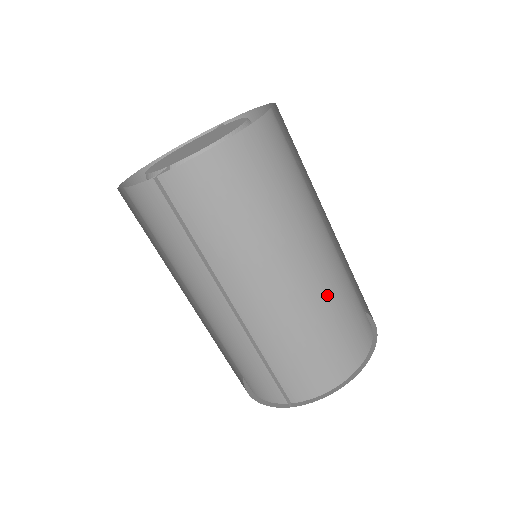
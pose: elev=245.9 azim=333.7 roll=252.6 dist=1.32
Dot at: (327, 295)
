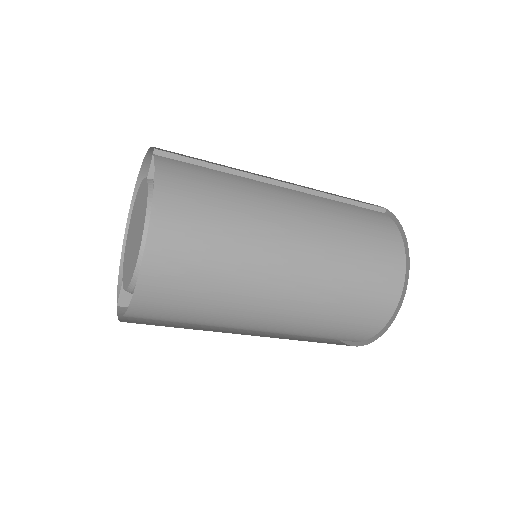
Dot at: (303, 326)
